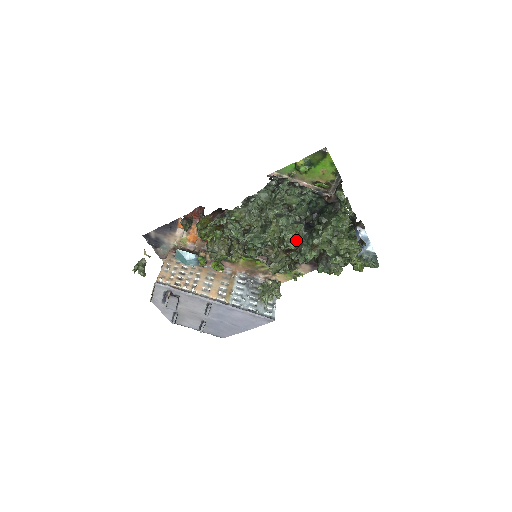
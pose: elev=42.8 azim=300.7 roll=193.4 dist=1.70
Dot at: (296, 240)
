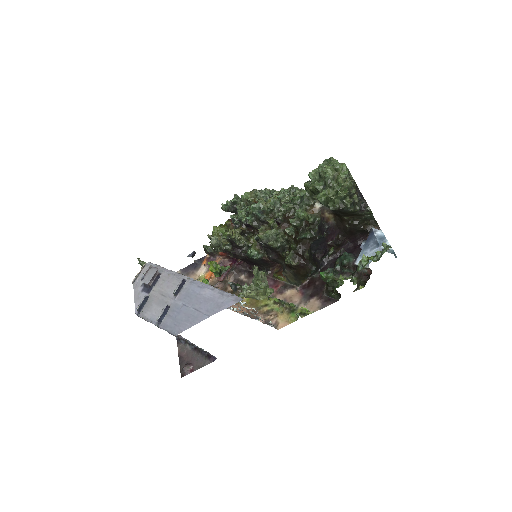
Dot at: (292, 203)
